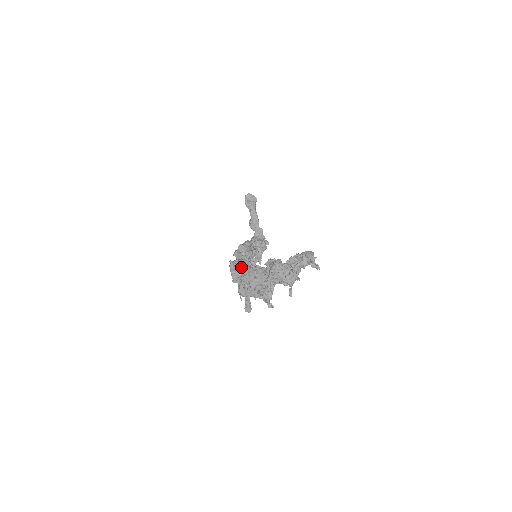
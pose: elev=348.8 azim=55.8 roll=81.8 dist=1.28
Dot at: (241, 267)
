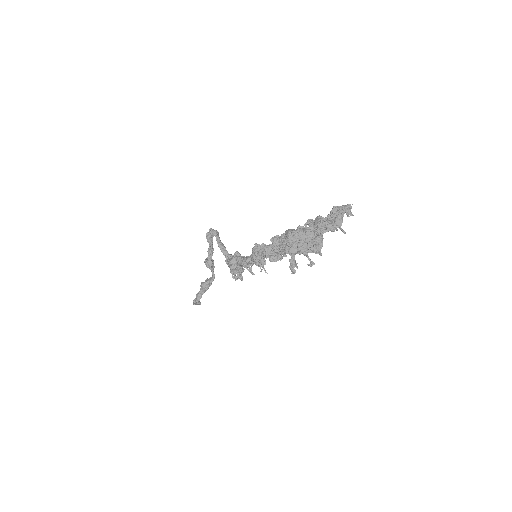
Dot at: (277, 237)
